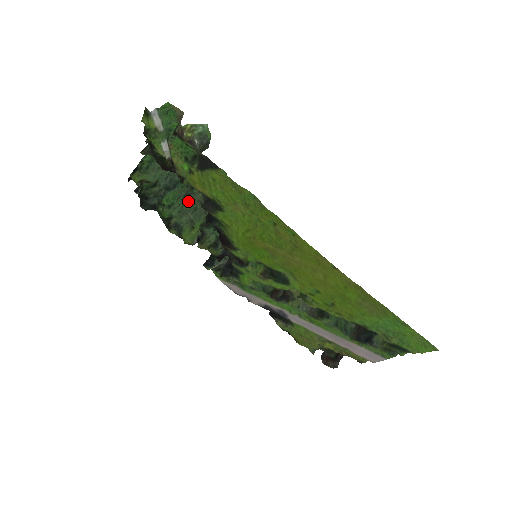
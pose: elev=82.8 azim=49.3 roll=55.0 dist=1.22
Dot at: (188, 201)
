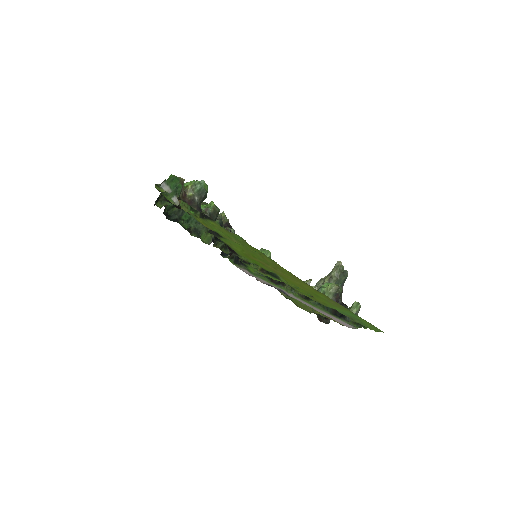
Dot at: occluded
